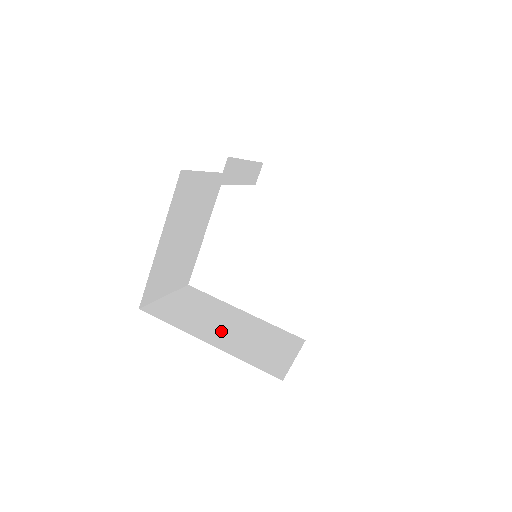
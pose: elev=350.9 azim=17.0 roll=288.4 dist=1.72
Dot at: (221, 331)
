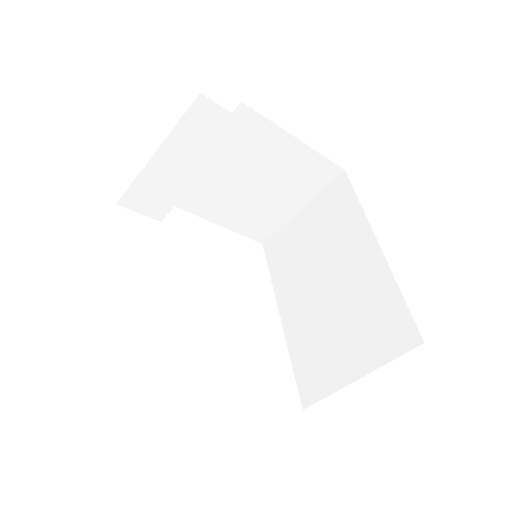
Dot at: occluded
